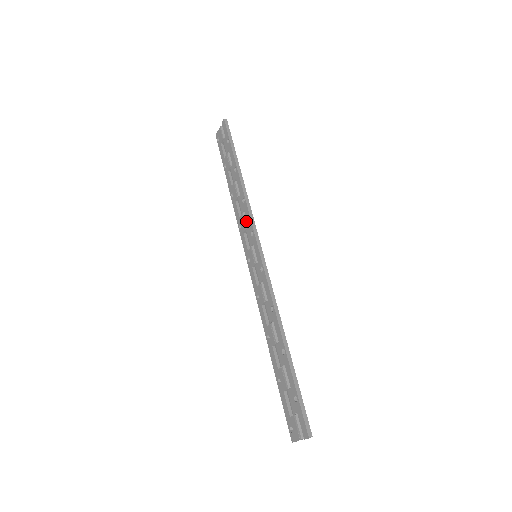
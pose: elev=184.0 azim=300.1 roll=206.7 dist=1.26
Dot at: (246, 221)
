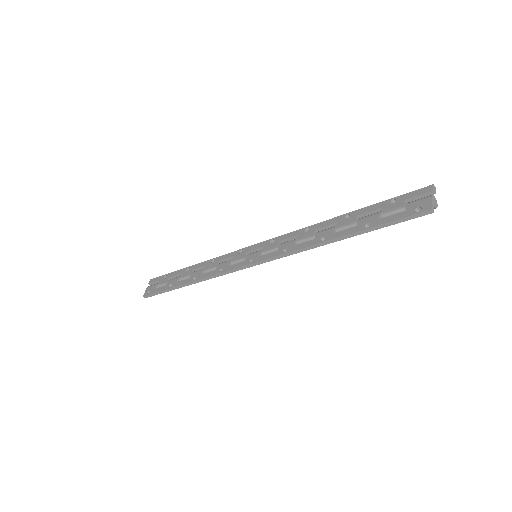
Dot at: (226, 261)
